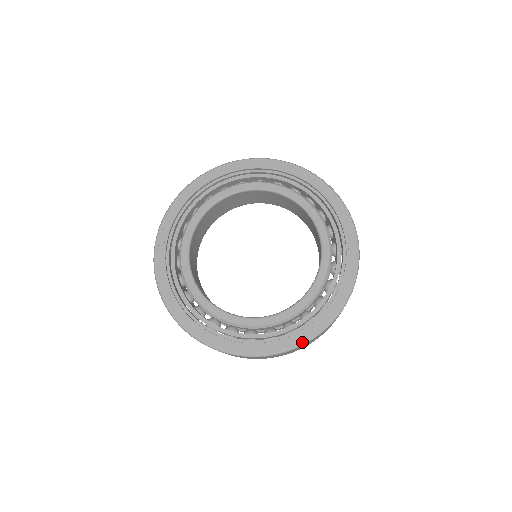
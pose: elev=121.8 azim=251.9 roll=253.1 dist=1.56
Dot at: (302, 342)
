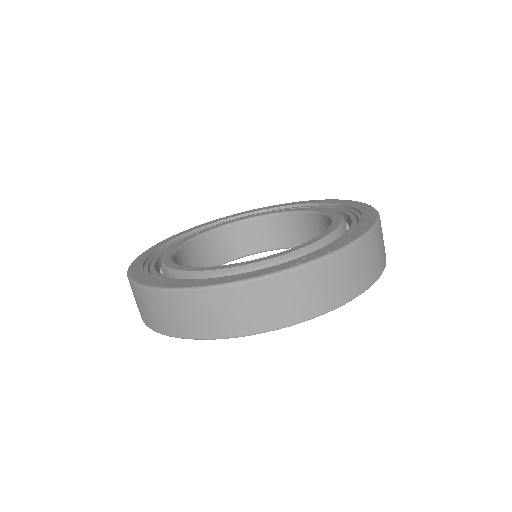
Dot at: (191, 286)
